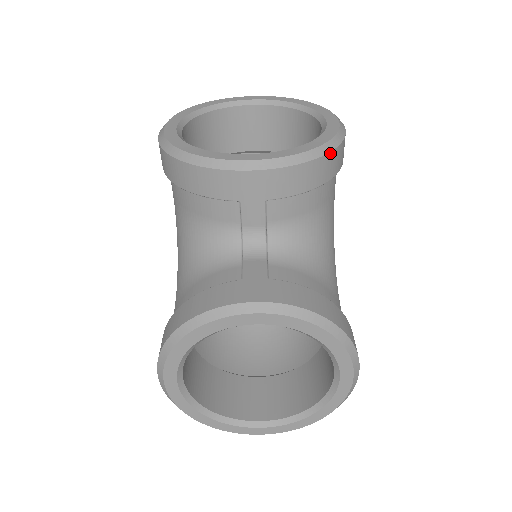
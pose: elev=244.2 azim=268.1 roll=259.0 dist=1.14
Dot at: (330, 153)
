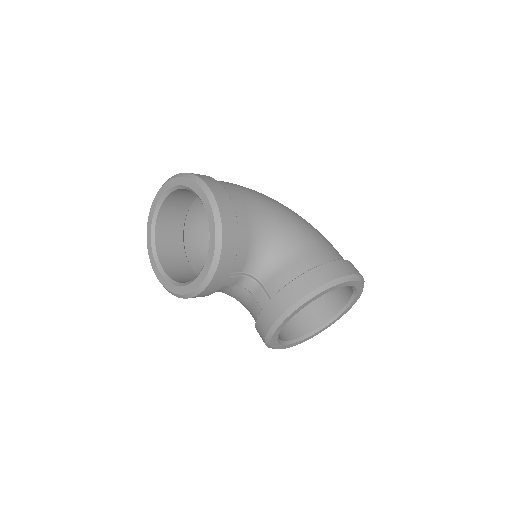
Dot at: (223, 231)
